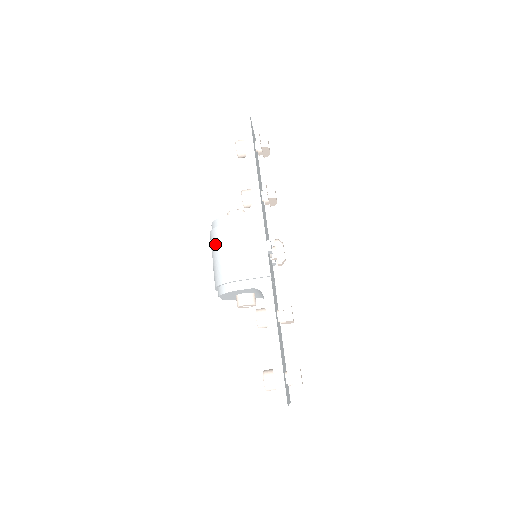
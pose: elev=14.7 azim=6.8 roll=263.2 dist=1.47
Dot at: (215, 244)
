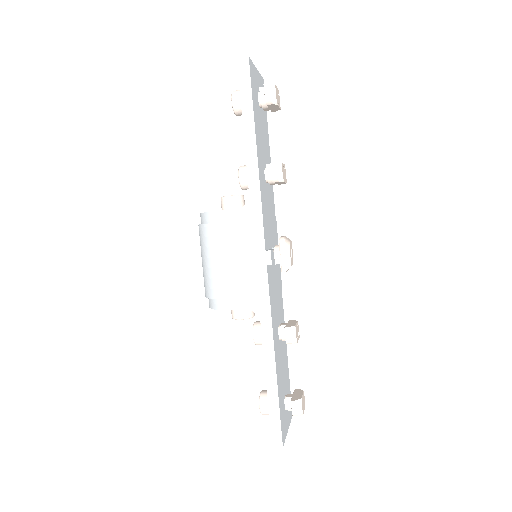
Dot at: (203, 245)
